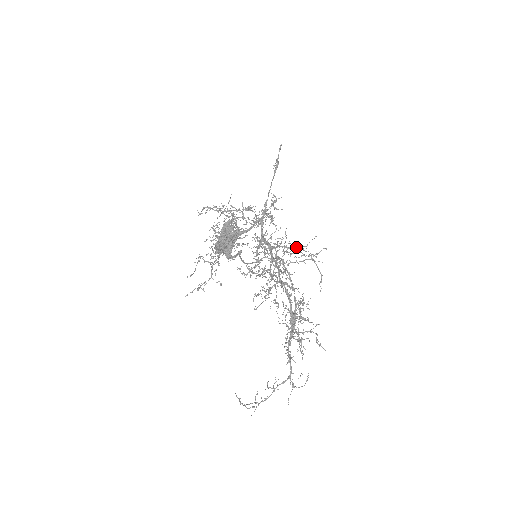
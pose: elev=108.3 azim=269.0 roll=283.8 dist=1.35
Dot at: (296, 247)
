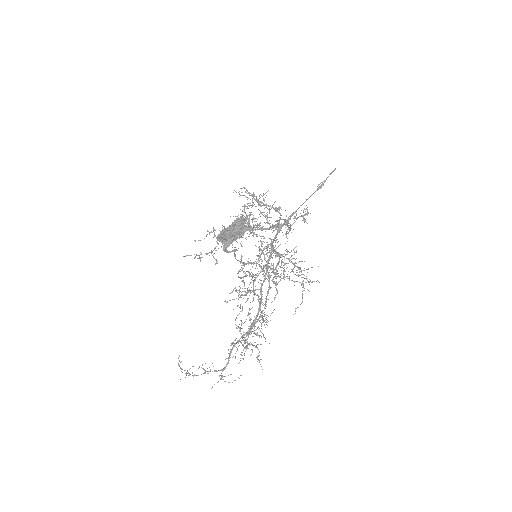
Dot at: occluded
